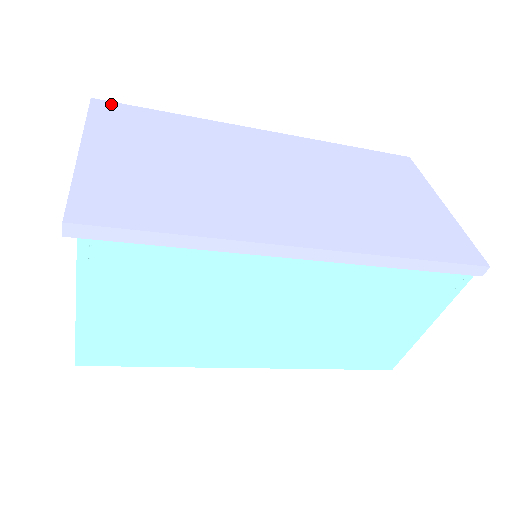
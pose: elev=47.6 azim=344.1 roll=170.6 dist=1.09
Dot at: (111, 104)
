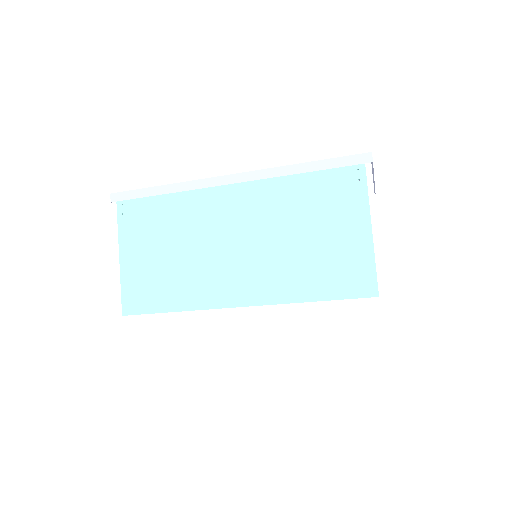
Dot at: occluded
